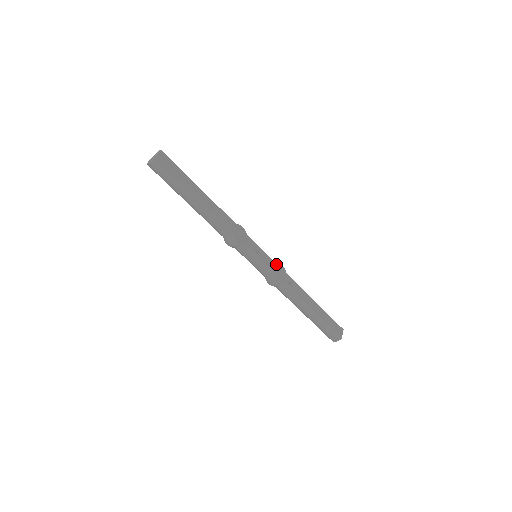
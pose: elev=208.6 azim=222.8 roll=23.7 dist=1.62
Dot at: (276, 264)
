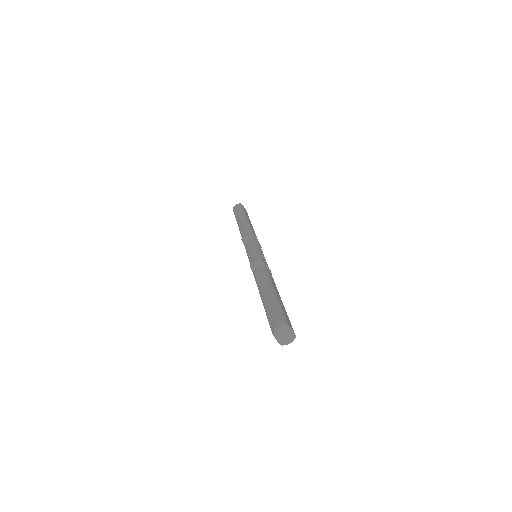
Dot at: occluded
